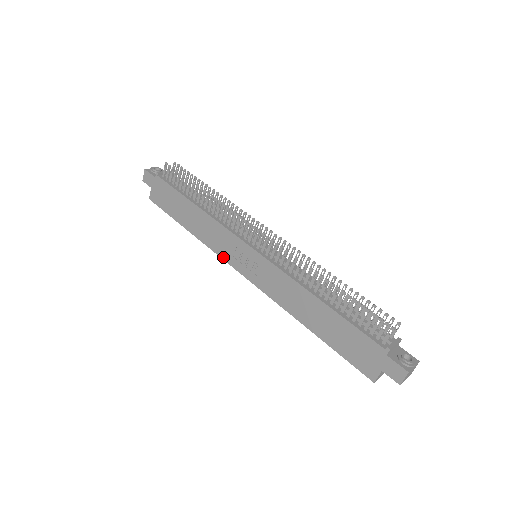
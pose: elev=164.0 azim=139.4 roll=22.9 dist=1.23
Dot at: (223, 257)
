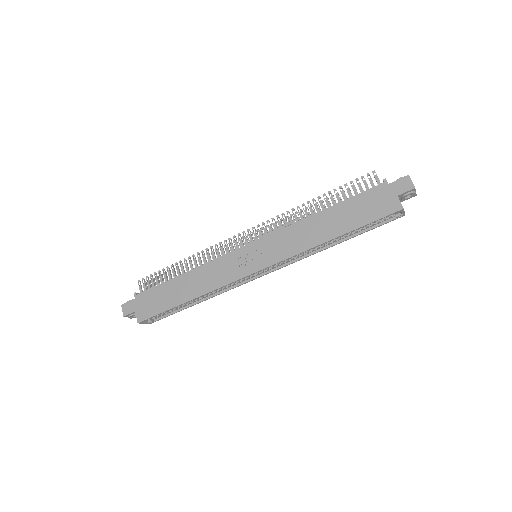
Dot at: (232, 280)
